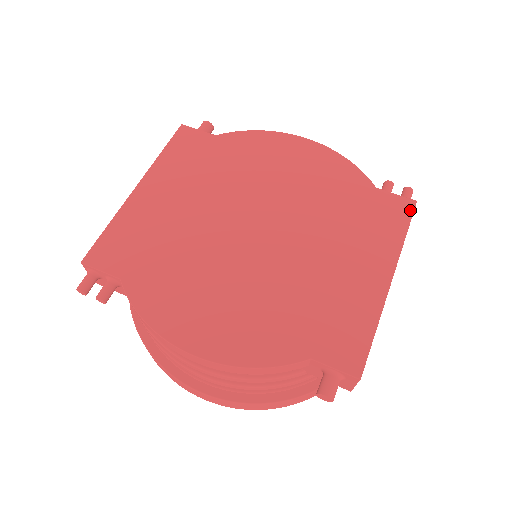
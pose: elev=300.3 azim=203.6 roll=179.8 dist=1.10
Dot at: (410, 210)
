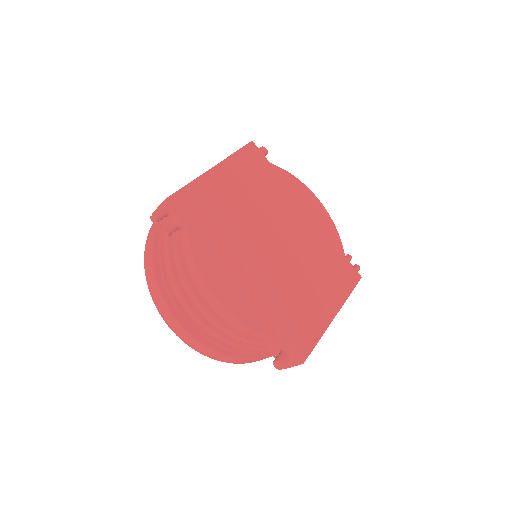
Dot at: (357, 280)
